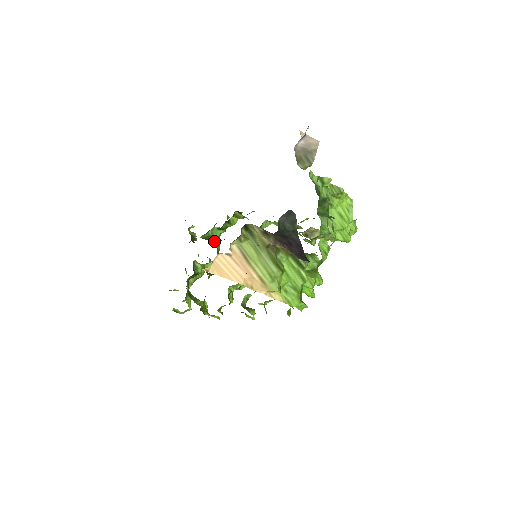
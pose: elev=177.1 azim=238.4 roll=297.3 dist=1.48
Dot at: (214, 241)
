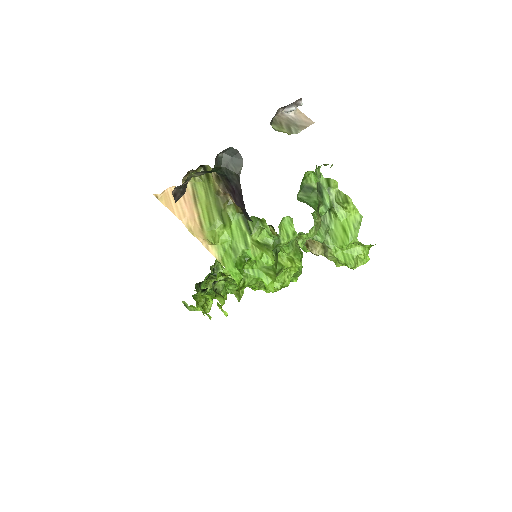
Dot at: occluded
